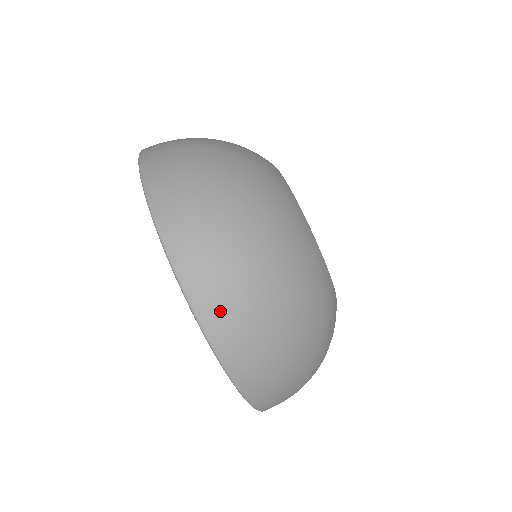
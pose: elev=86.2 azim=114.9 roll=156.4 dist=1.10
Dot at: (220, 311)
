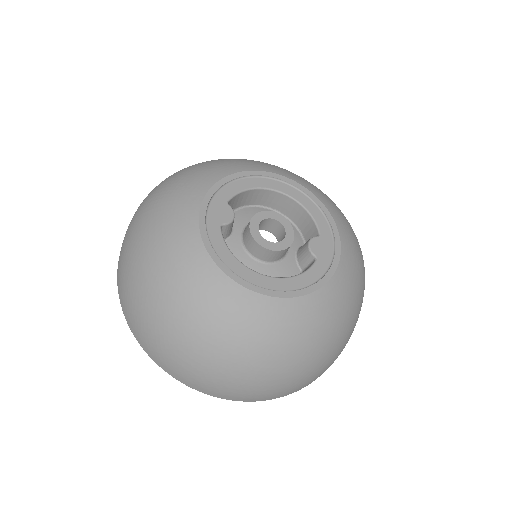
Dot at: (289, 392)
